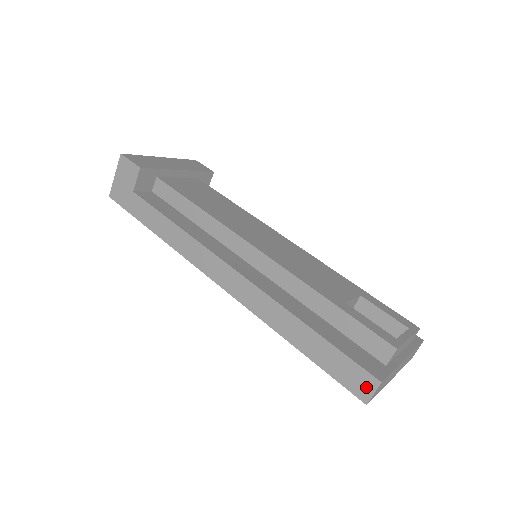
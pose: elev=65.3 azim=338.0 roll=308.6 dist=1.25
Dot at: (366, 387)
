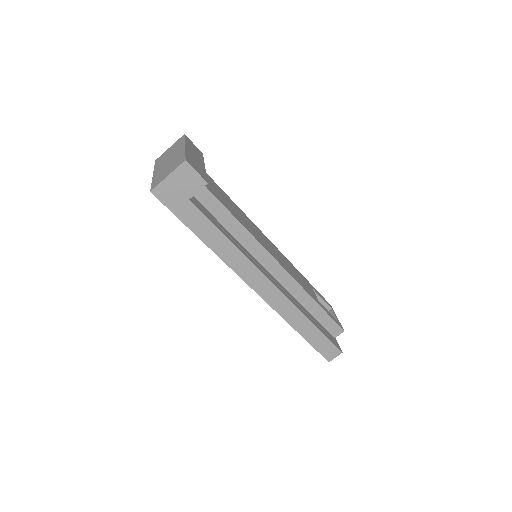
Dot at: (333, 355)
